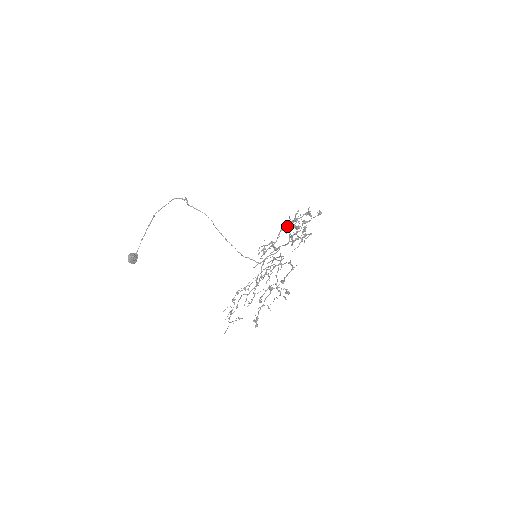
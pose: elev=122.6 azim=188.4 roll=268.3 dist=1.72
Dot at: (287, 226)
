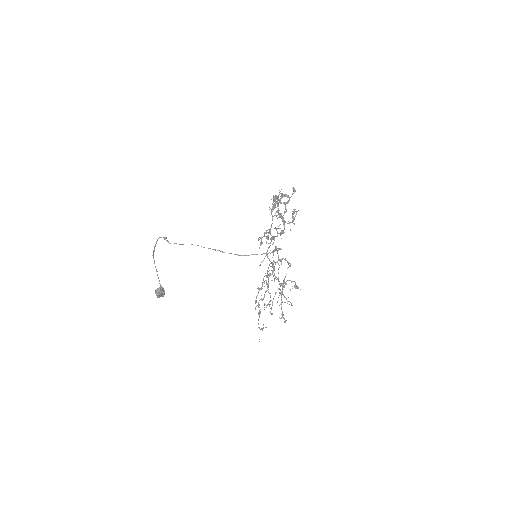
Dot at: (274, 207)
